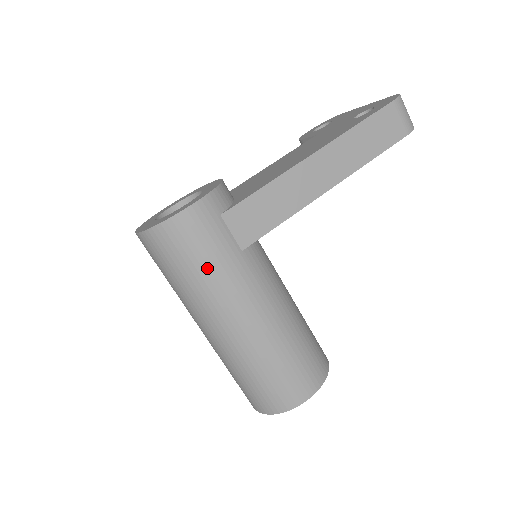
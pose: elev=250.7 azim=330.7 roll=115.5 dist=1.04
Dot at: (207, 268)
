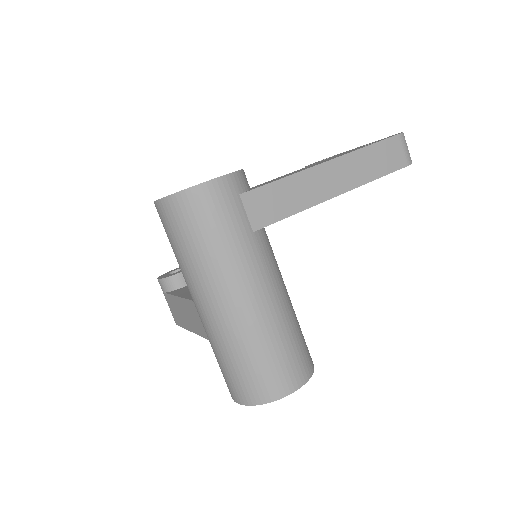
Dot at: (220, 240)
